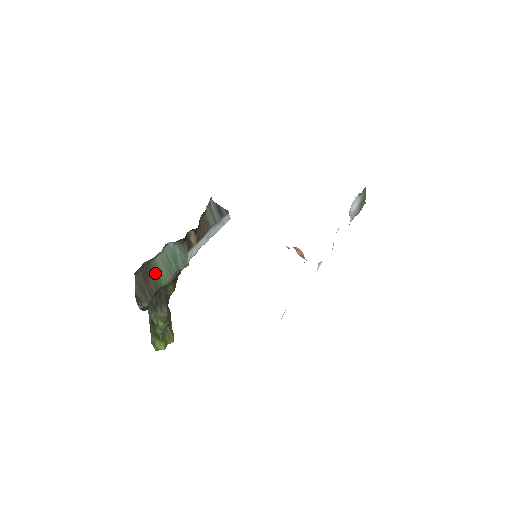
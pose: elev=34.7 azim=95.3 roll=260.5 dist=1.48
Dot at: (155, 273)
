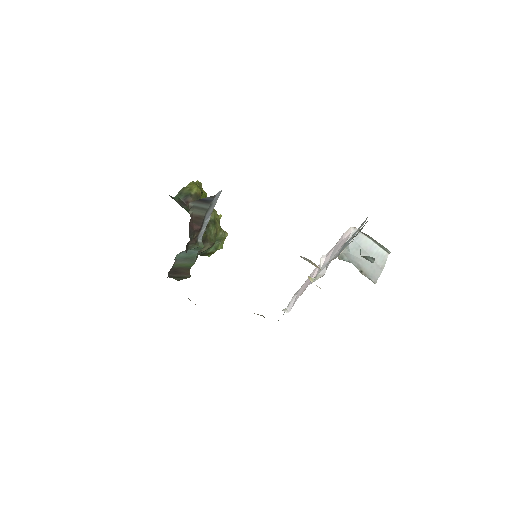
Dot at: (181, 267)
